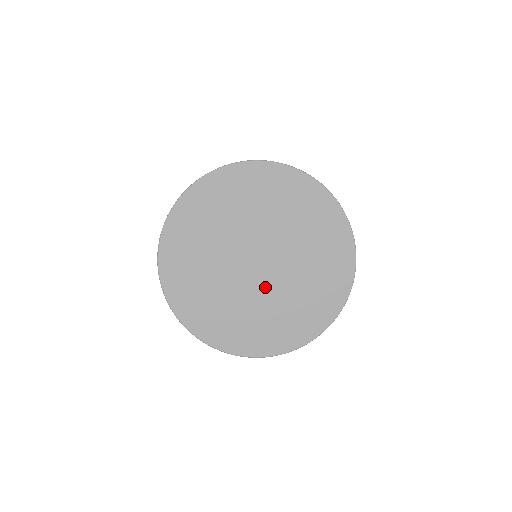
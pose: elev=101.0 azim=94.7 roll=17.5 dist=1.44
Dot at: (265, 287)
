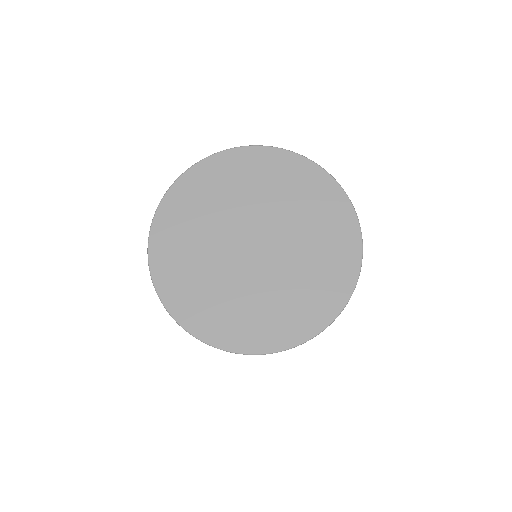
Dot at: (260, 273)
